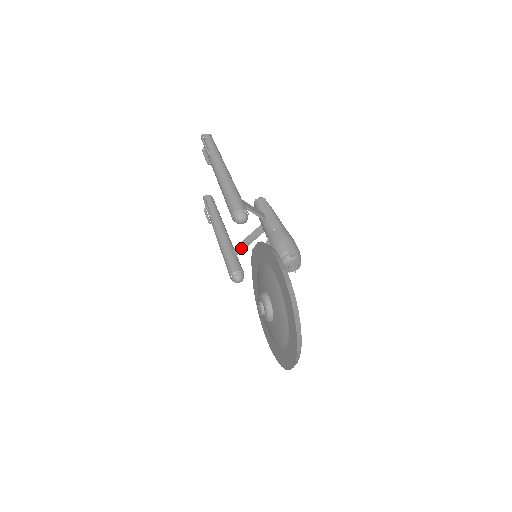
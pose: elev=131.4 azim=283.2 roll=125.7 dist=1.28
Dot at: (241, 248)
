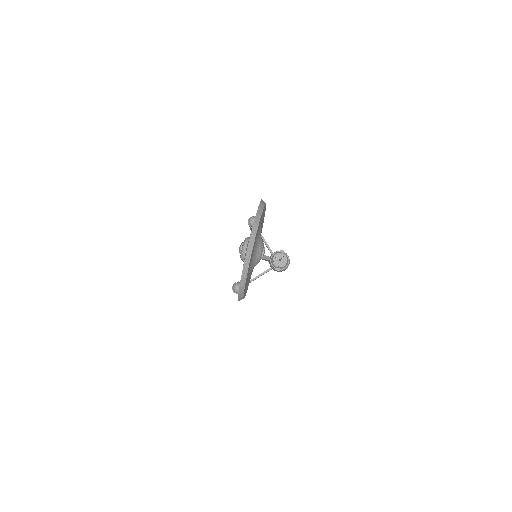
Dot at: (250, 280)
